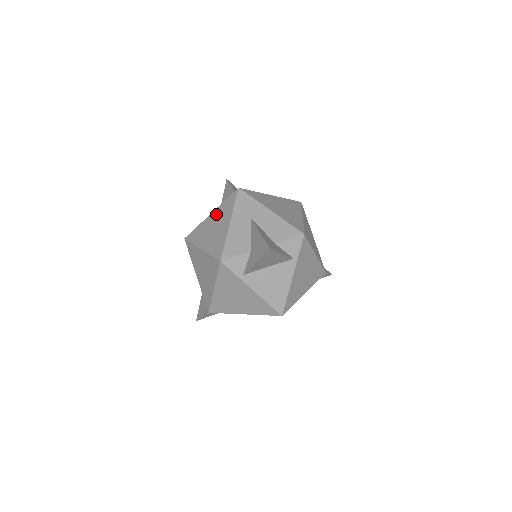
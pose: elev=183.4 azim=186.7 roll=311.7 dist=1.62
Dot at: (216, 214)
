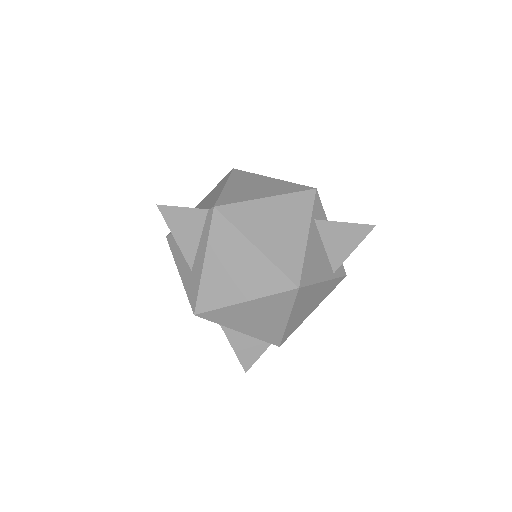
Dot at: occluded
